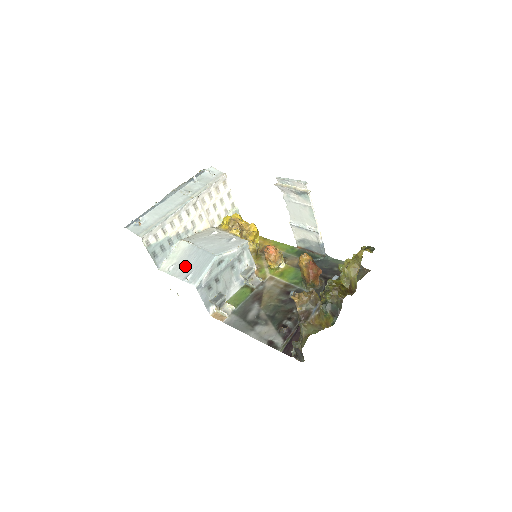
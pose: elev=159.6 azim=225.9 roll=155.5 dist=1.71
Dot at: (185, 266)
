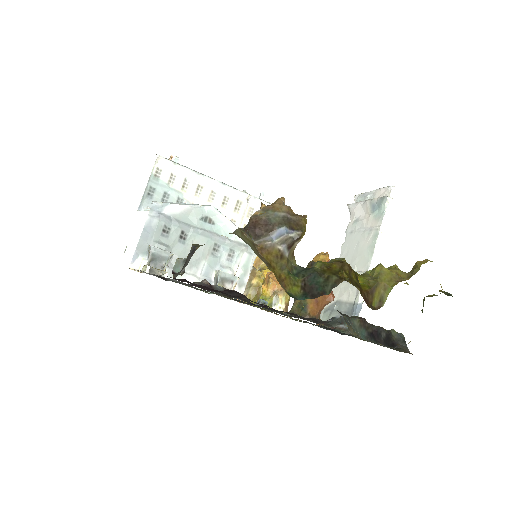
Dot at: occluded
